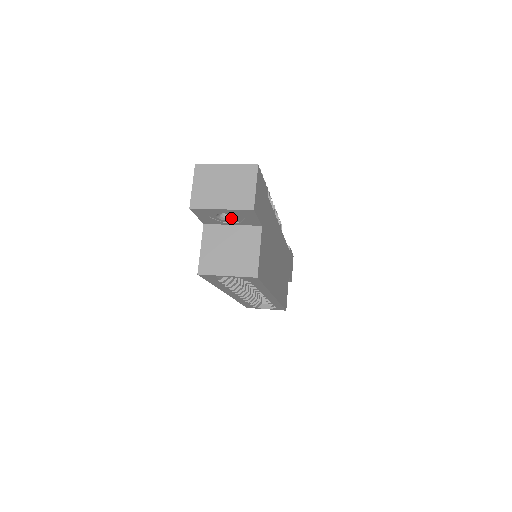
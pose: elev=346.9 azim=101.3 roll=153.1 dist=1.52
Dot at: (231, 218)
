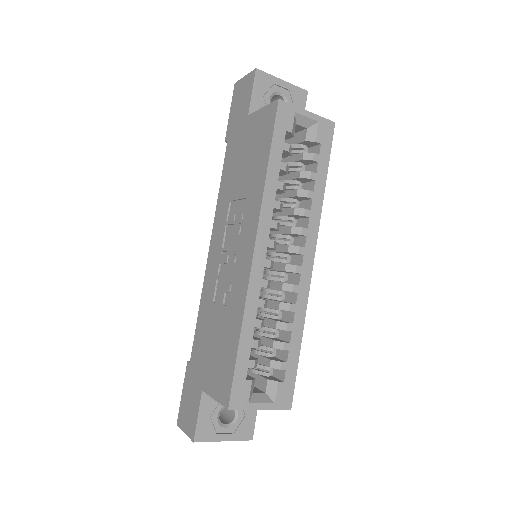
Dot at: occluded
